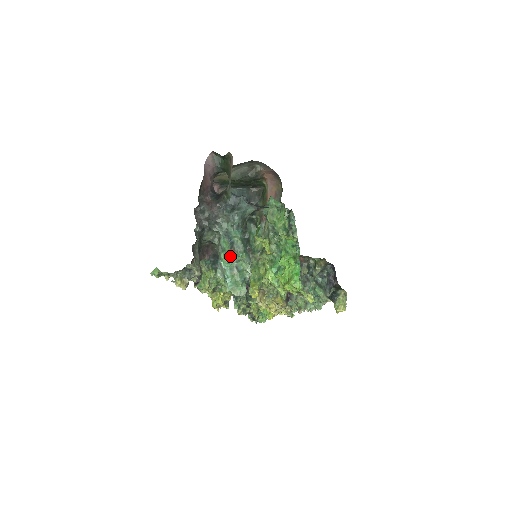
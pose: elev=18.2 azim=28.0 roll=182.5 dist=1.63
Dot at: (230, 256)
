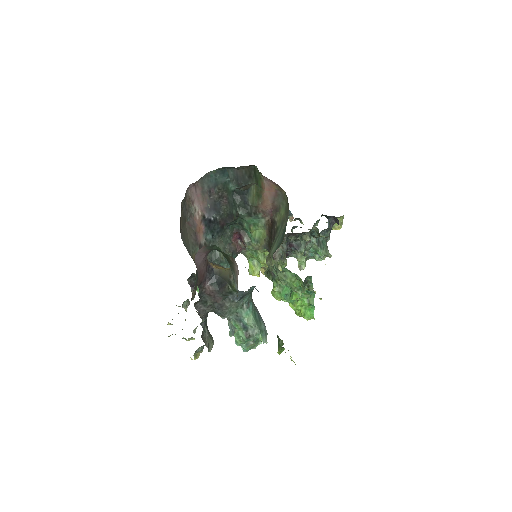
Dot at: (245, 338)
